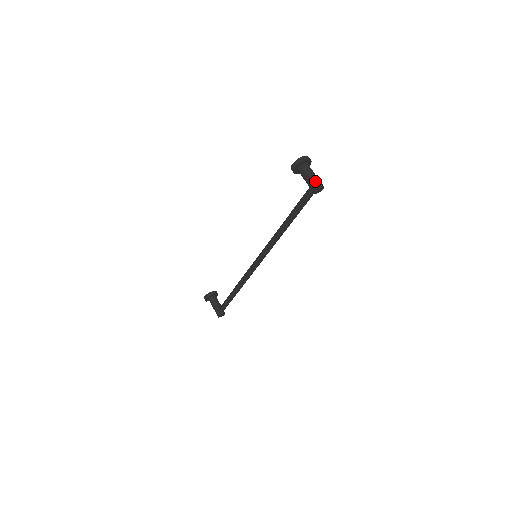
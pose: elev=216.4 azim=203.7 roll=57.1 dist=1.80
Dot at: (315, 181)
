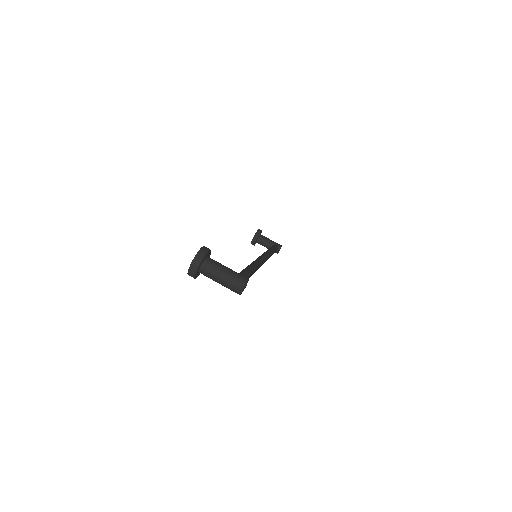
Dot at: (230, 287)
